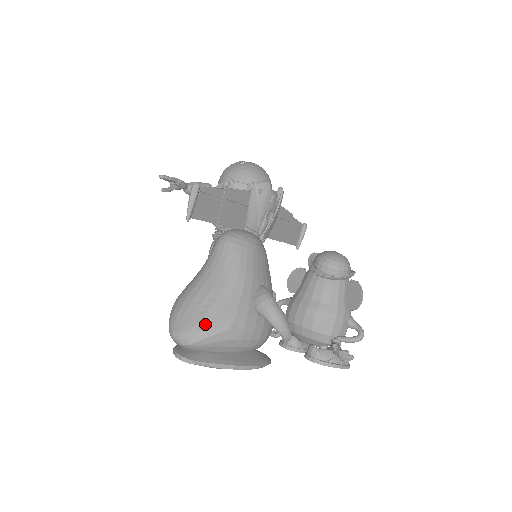
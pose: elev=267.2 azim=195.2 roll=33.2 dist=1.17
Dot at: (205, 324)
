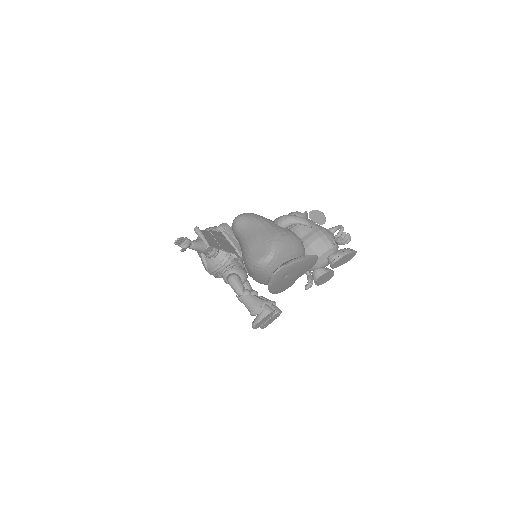
Dot at: (269, 242)
